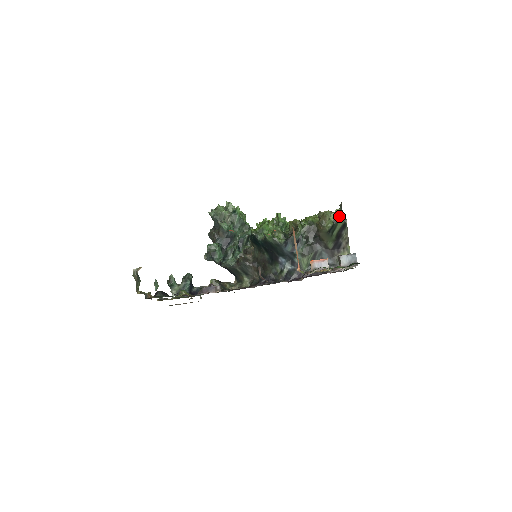
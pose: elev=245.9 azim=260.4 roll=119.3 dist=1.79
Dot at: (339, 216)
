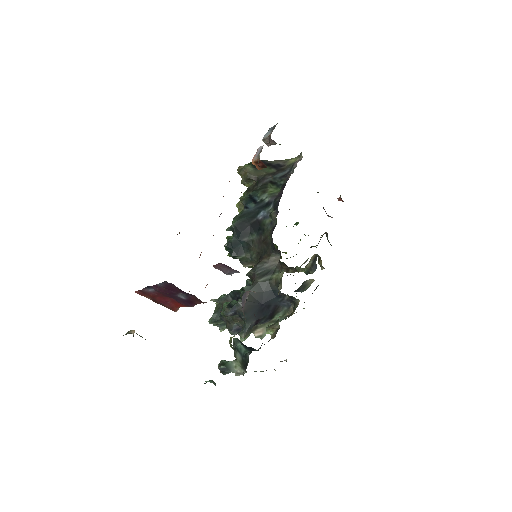
Dot at: occluded
